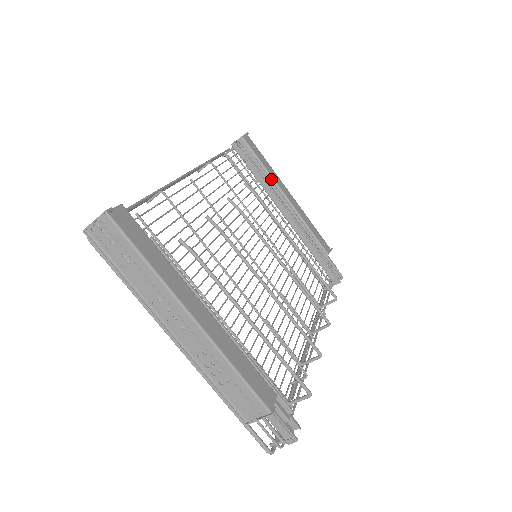
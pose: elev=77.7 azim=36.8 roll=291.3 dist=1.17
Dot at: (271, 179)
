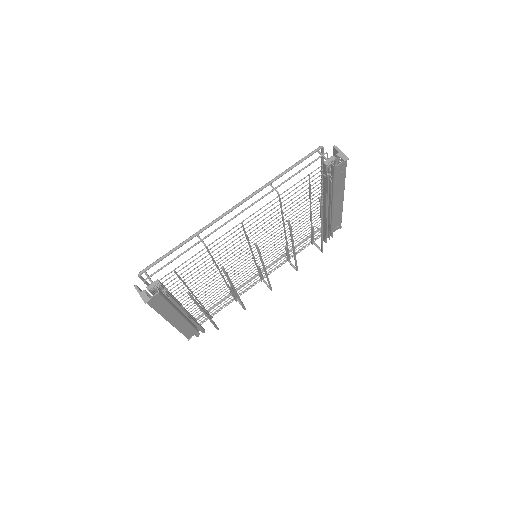
Dot at: (333, 193)
